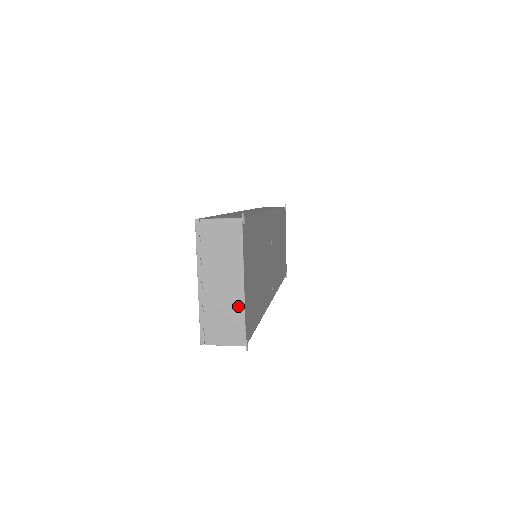
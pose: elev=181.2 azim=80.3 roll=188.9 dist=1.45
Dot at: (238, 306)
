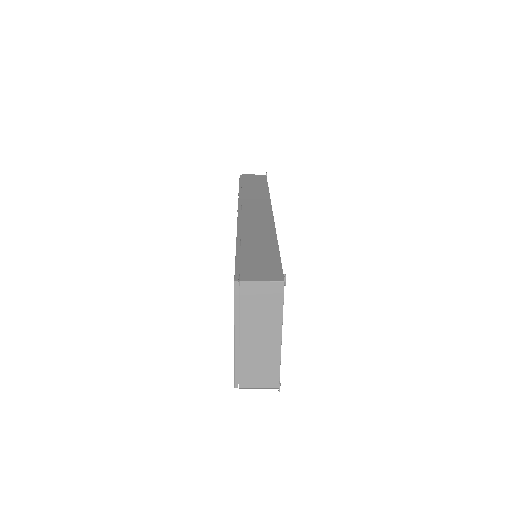
Dot at: (274, 357)
